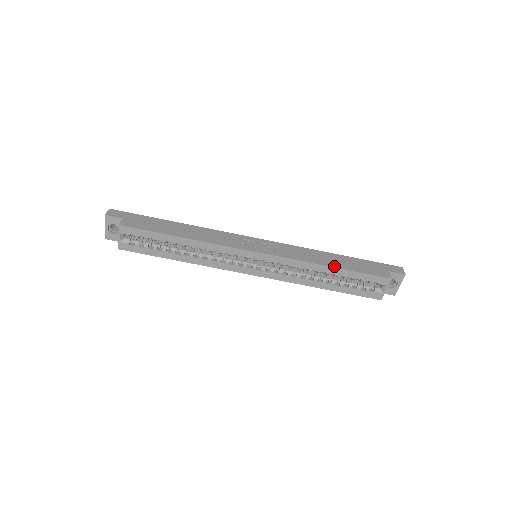
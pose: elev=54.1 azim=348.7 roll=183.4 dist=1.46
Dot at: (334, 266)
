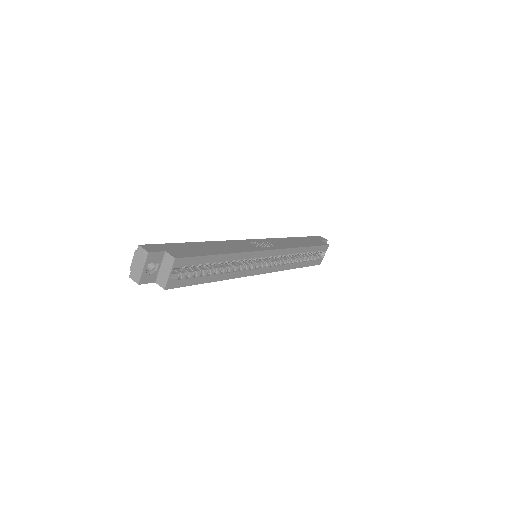
Dot at: (306, 246)
